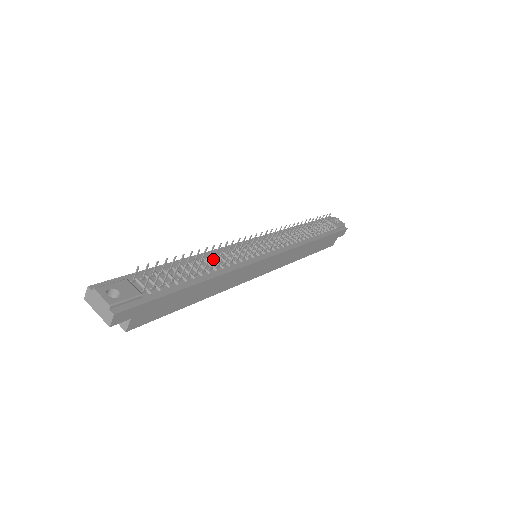
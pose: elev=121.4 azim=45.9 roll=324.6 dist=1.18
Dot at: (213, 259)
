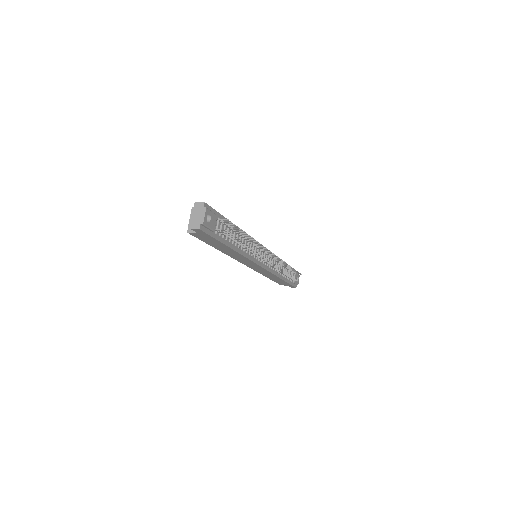
Dot at: (246, 242)
